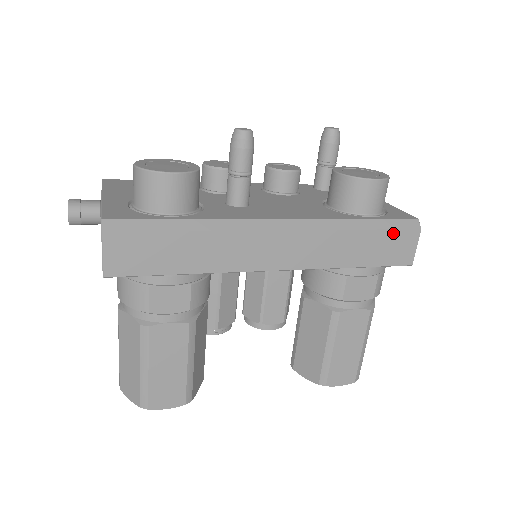
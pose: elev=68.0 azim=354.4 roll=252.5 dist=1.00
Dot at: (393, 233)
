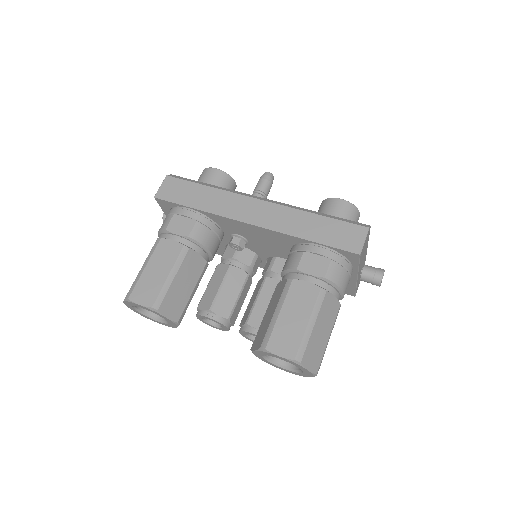
Dot at: (343, 224)
